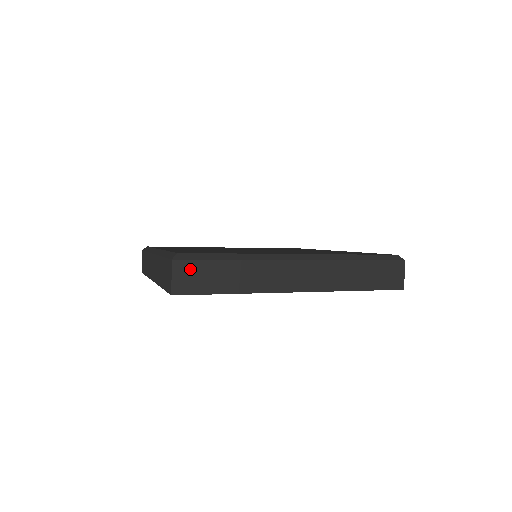
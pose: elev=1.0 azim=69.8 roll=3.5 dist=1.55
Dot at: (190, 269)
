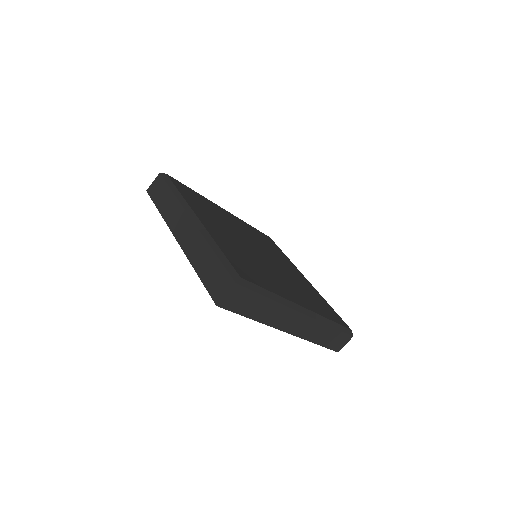
Dot at: (241, 294)
